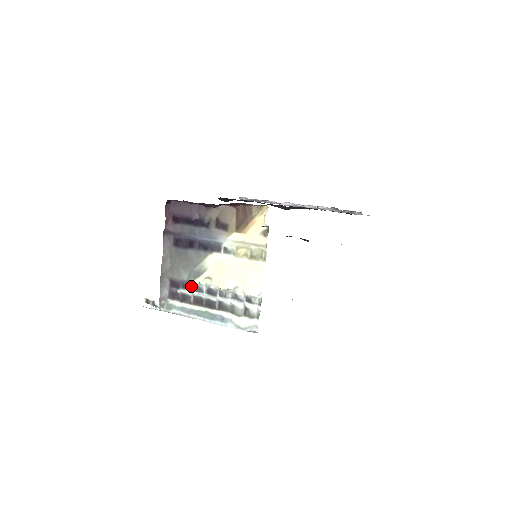
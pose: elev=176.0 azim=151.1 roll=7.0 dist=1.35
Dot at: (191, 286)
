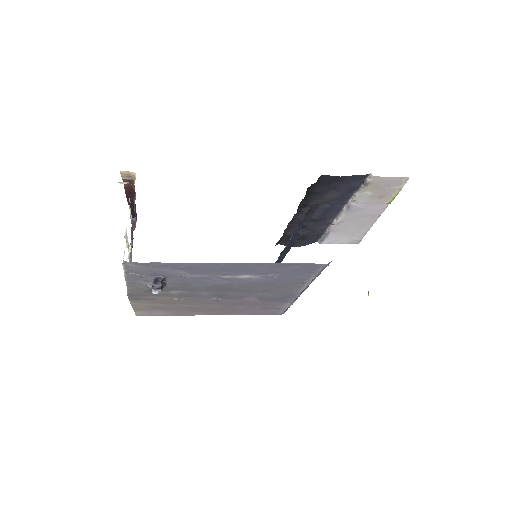
Dot at: occluded
